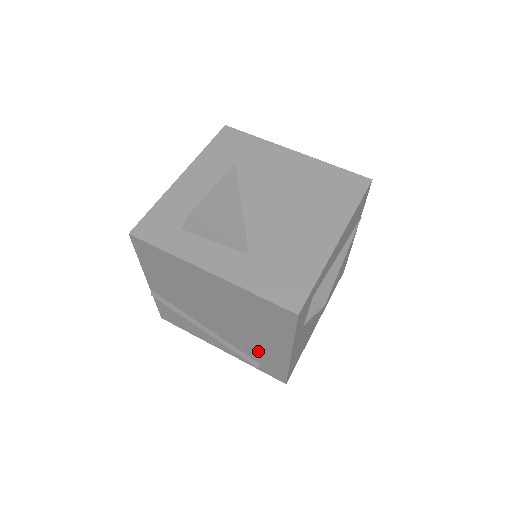
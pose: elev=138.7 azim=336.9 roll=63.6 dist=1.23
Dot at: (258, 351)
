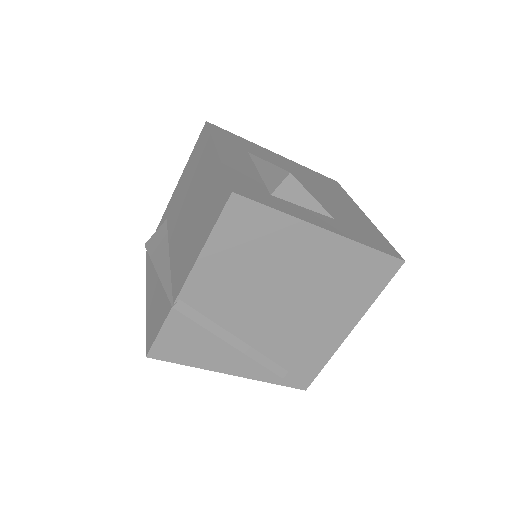
Dot at: (303, 347)
